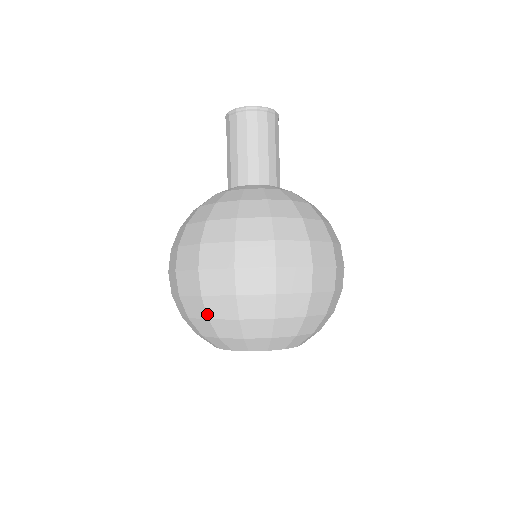
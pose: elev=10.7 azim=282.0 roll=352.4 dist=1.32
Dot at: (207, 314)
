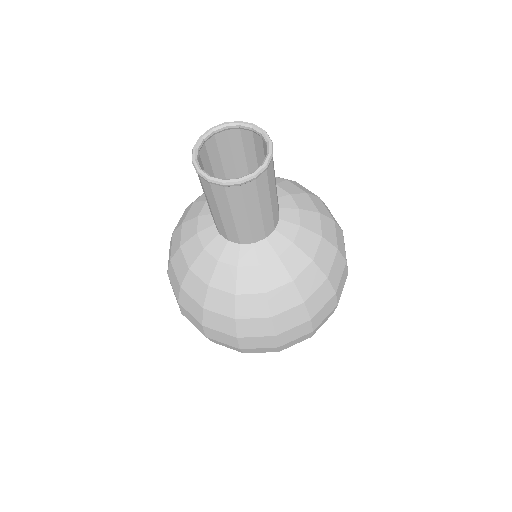
Dot at: occluded
